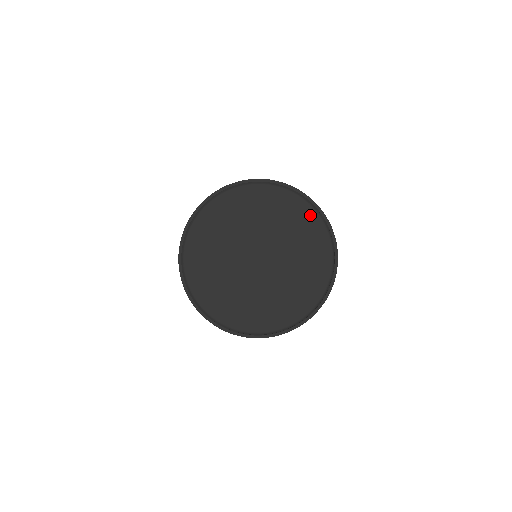
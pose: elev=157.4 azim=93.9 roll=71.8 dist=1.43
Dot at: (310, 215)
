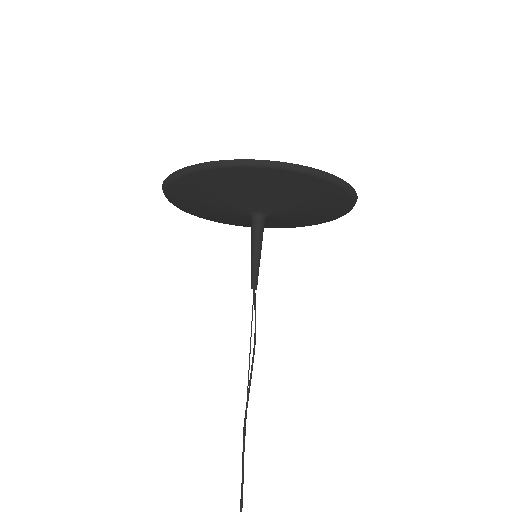
Dot at: occluded
